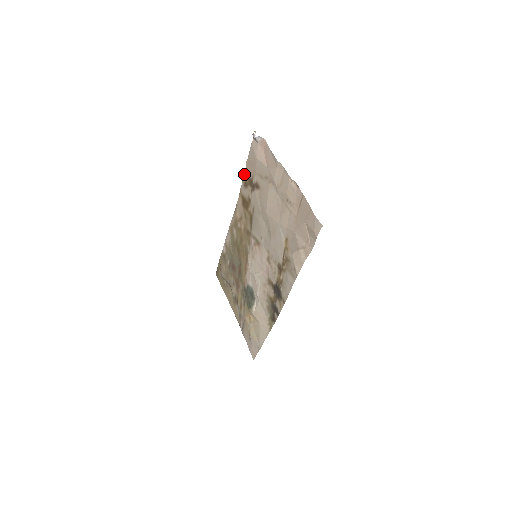
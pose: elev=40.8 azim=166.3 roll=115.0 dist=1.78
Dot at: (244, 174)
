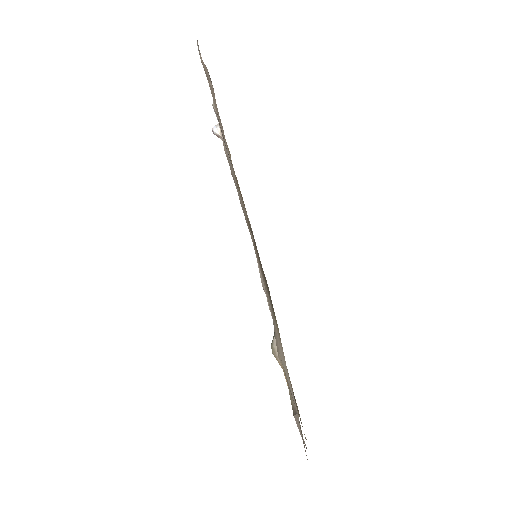
Dot at: occluded
